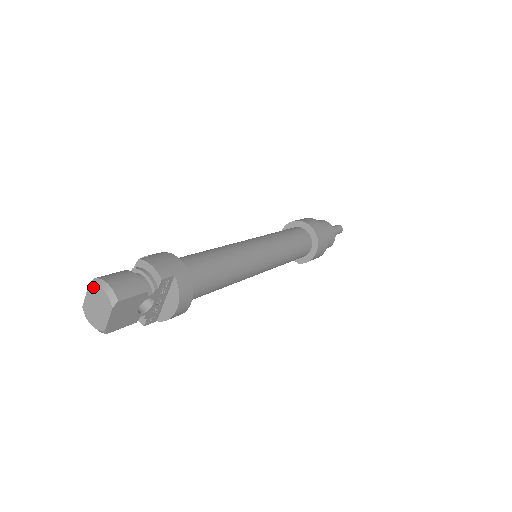
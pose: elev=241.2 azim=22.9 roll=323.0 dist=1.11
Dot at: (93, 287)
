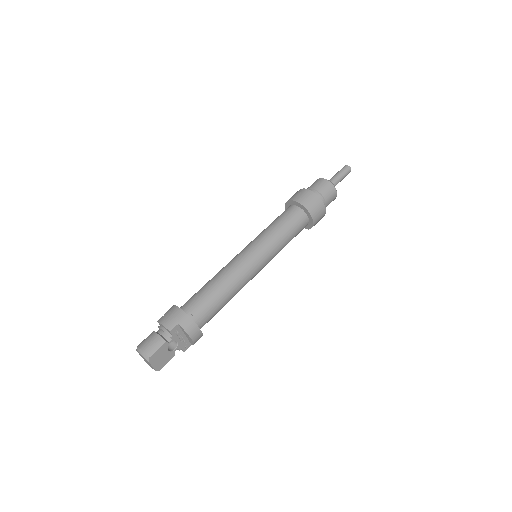
Dot at: (138, 352)
